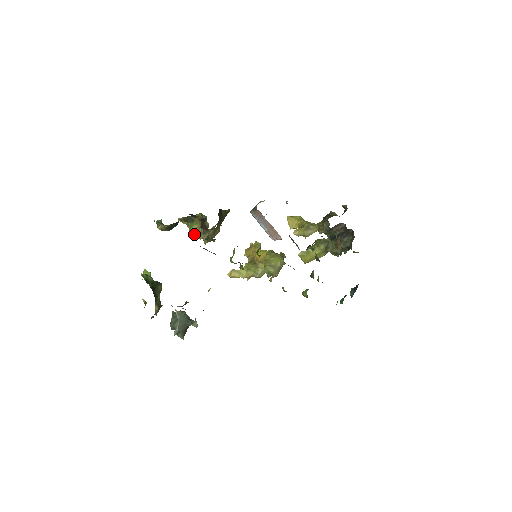
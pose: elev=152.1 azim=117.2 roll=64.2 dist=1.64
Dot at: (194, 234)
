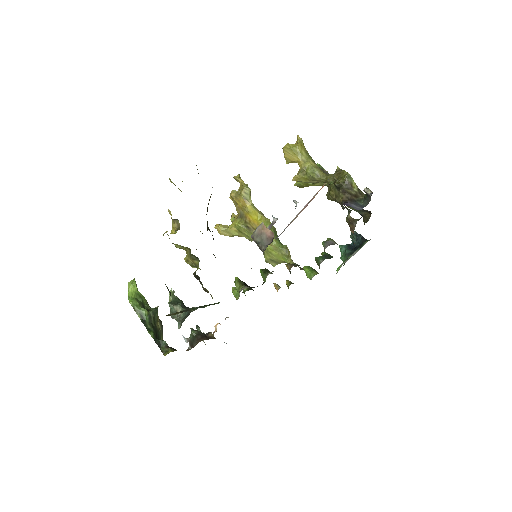
Dot at: (179, 248)
